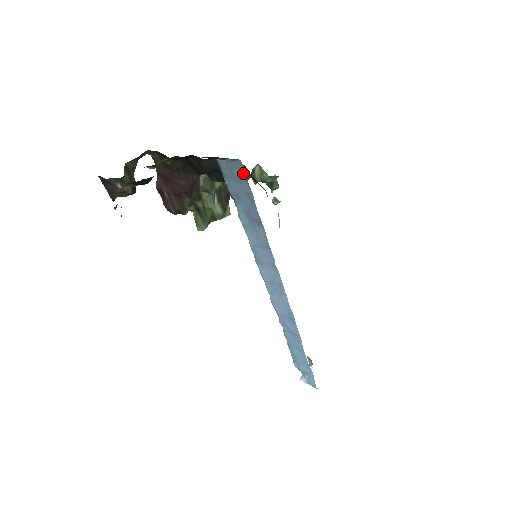
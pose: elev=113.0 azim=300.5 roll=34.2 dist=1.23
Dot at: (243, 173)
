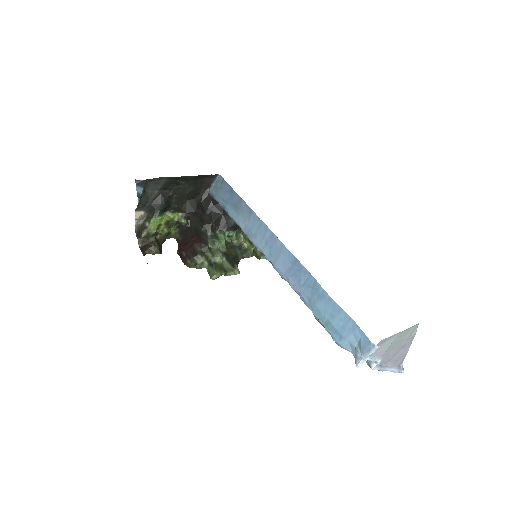
Dot at: (223, 180)
